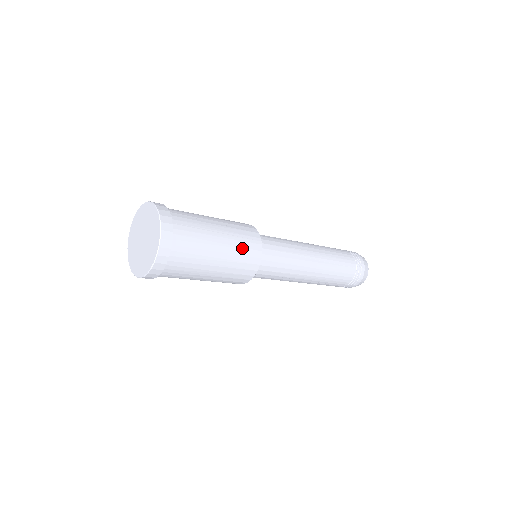
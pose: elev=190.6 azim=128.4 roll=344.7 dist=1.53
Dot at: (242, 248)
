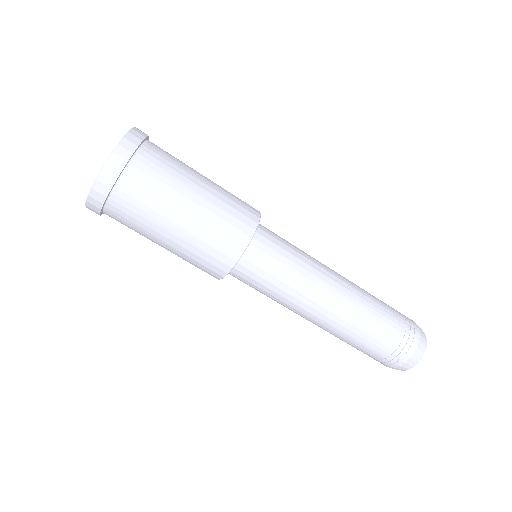
Dot at: occluded
